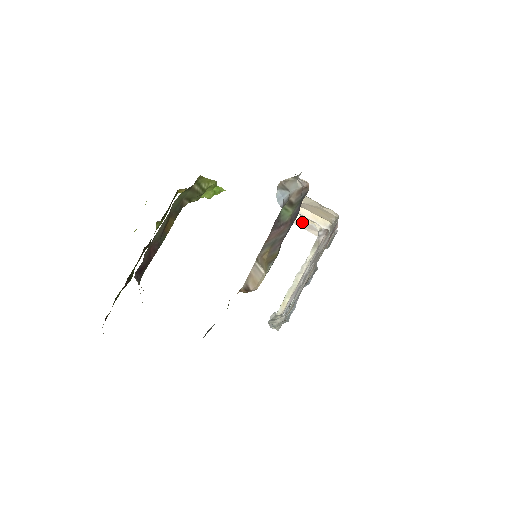
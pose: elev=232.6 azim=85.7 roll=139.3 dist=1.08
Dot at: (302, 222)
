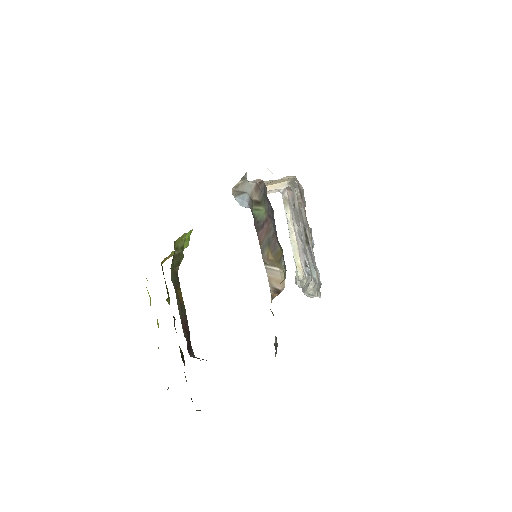
Dot at: occluded
